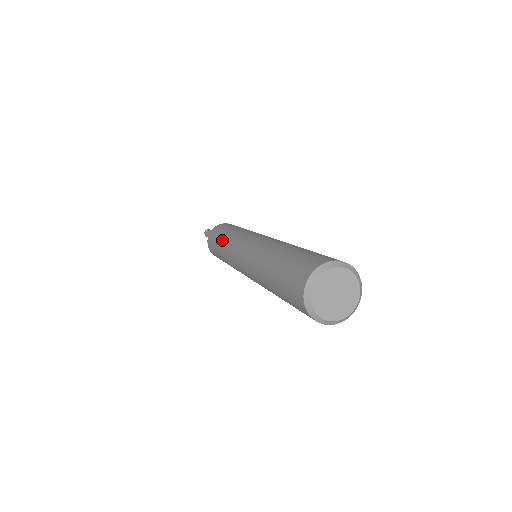
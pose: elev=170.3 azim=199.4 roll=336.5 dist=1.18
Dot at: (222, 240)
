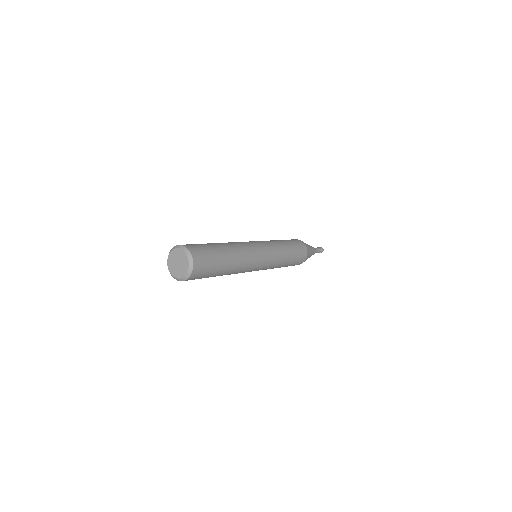
Dot at: occluded
